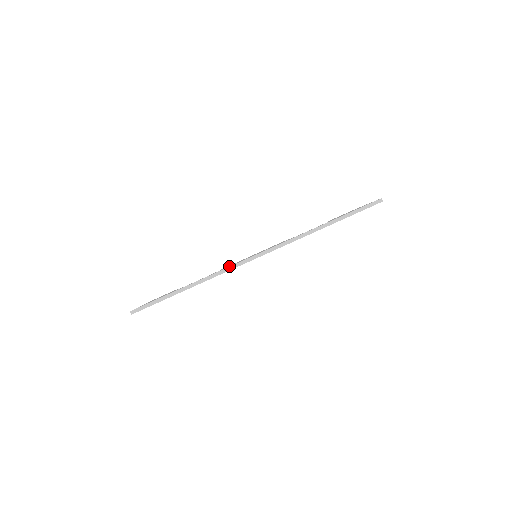
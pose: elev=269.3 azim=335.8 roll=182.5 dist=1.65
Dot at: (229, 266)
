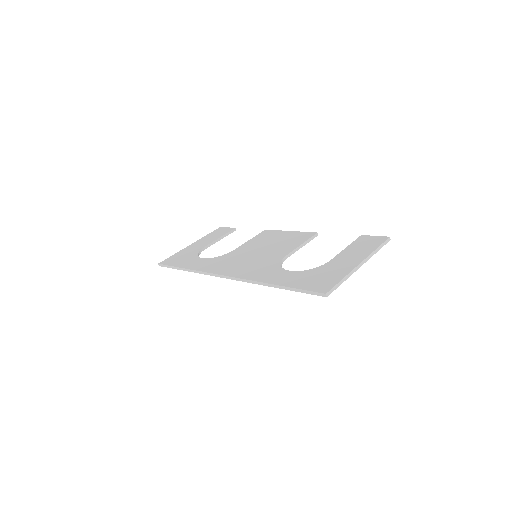
Dot at: (211, 270)
